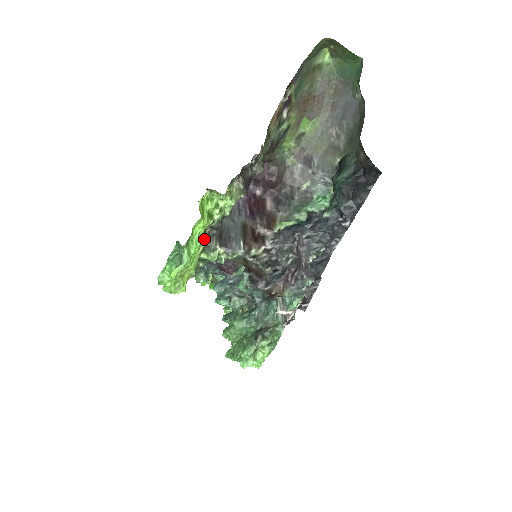
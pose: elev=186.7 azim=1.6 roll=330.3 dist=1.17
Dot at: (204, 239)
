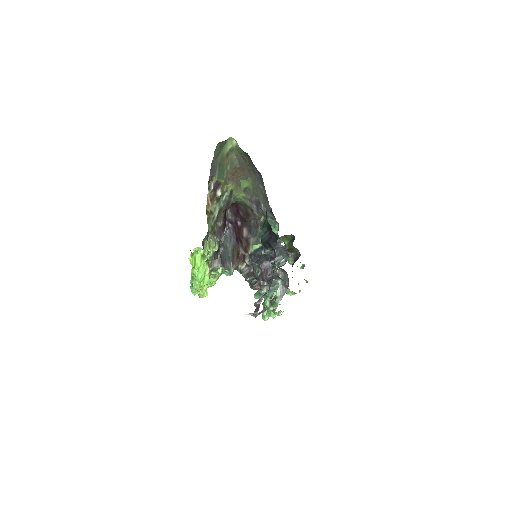
Dot at: (208, 267)
